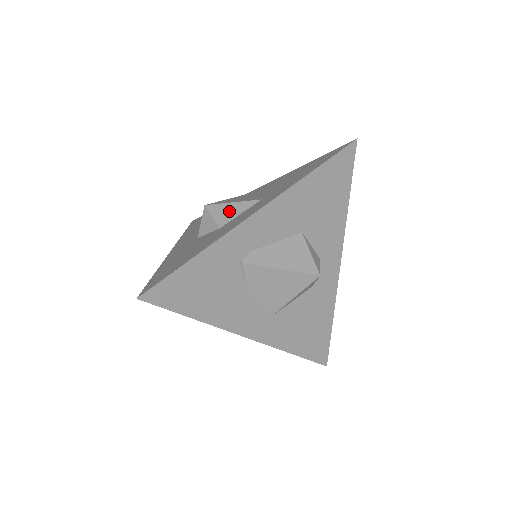
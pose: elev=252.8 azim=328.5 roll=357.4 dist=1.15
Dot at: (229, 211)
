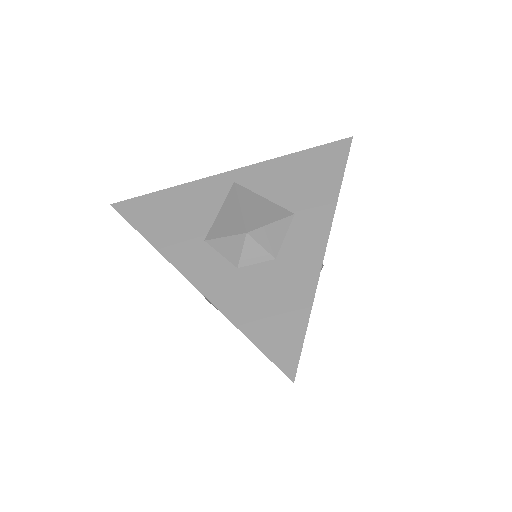
Dot at: (274, 235)
